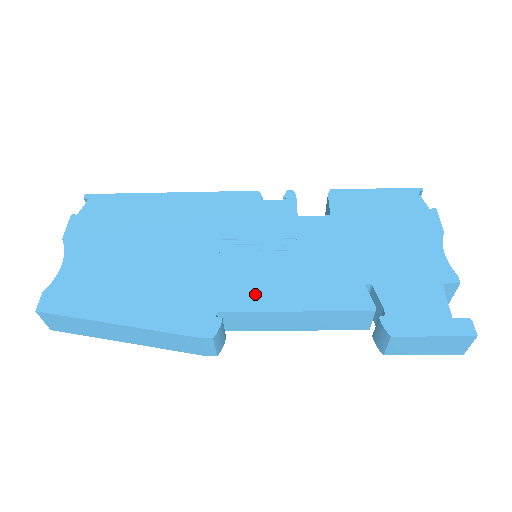
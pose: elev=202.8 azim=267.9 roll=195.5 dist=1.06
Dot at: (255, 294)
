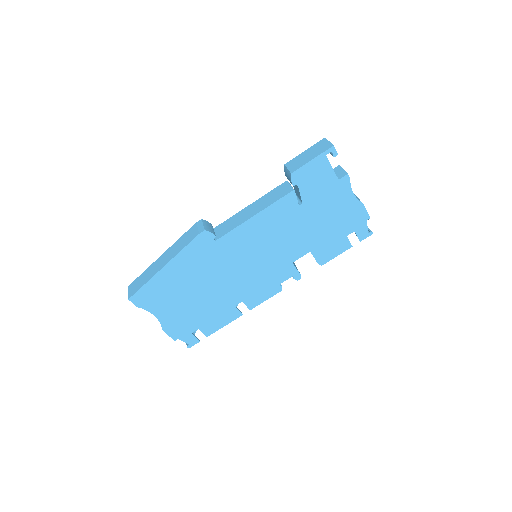
Dot at: occluded
